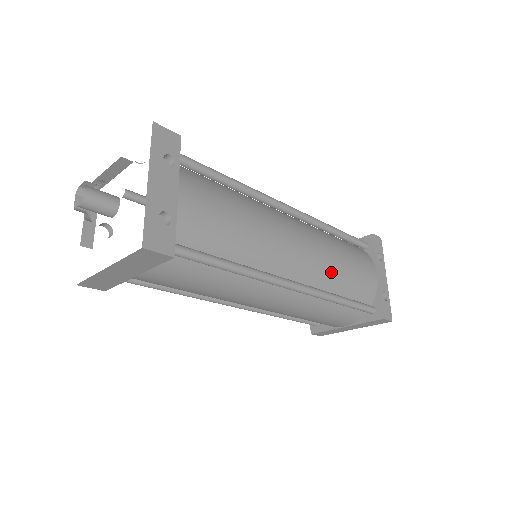
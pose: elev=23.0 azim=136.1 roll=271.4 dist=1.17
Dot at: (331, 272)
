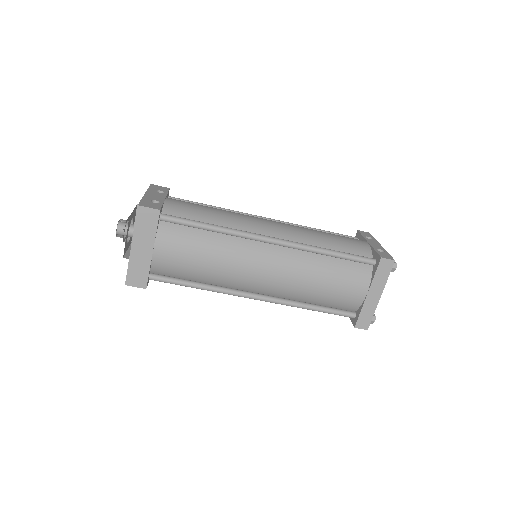
Dot at: (310, 236)
